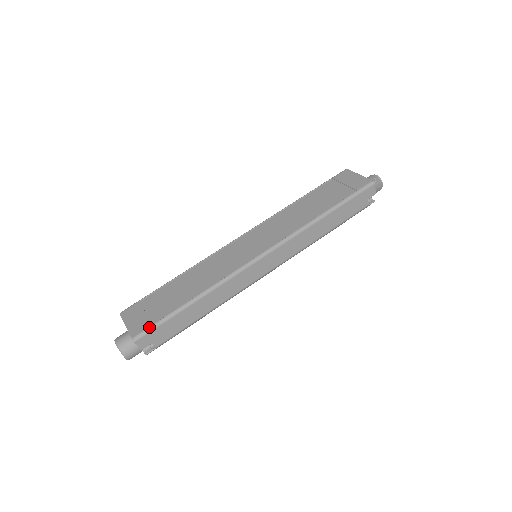
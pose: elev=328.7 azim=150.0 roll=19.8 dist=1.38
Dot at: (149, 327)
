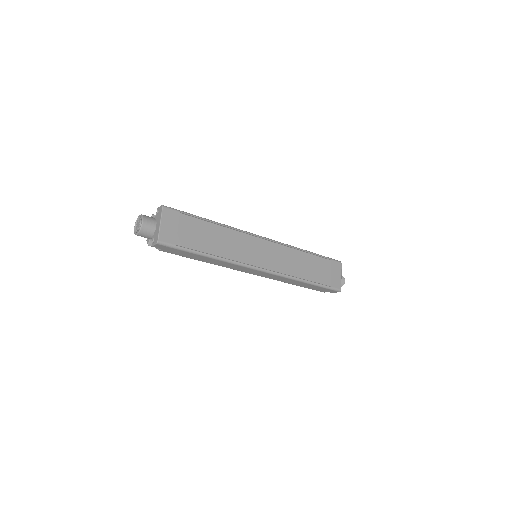
Dot at: (173, 245)
